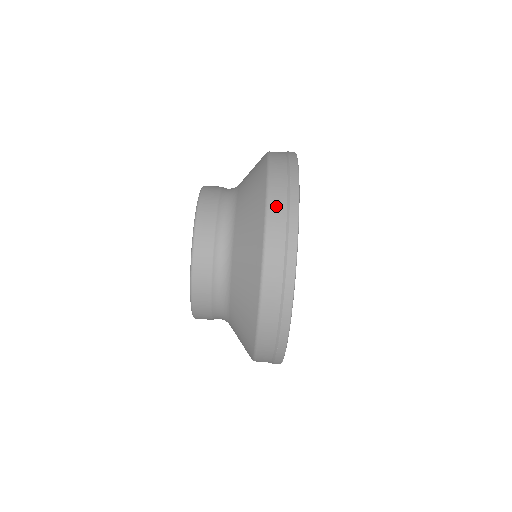
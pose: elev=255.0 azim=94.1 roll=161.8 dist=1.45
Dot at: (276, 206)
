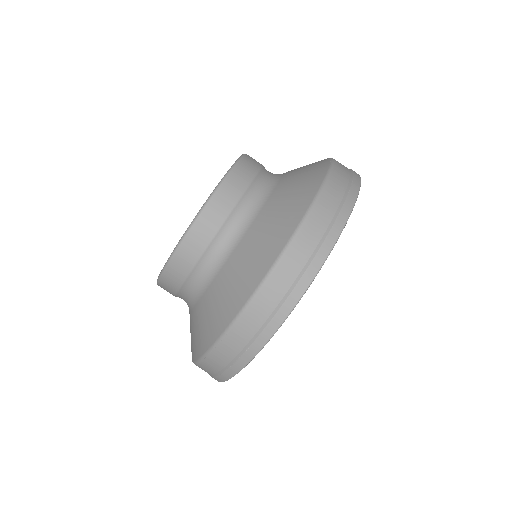
Dot at: (328, 199)
